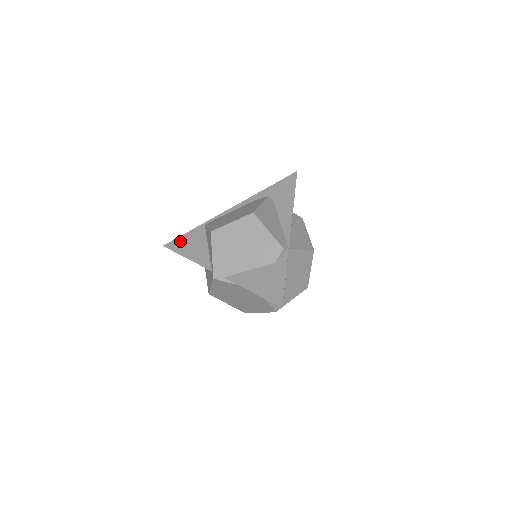
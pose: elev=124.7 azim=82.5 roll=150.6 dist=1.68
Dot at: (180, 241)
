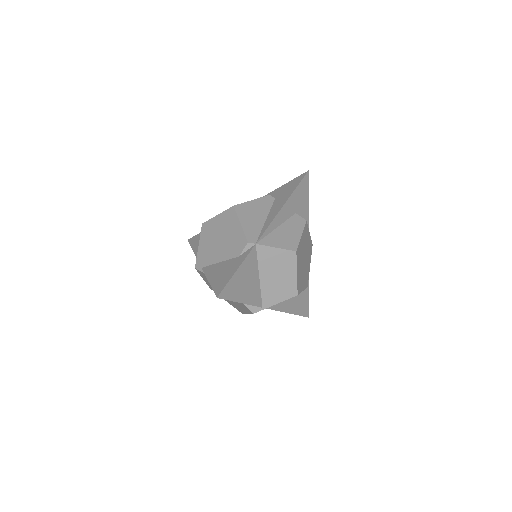
Dot at: (198, 236)
